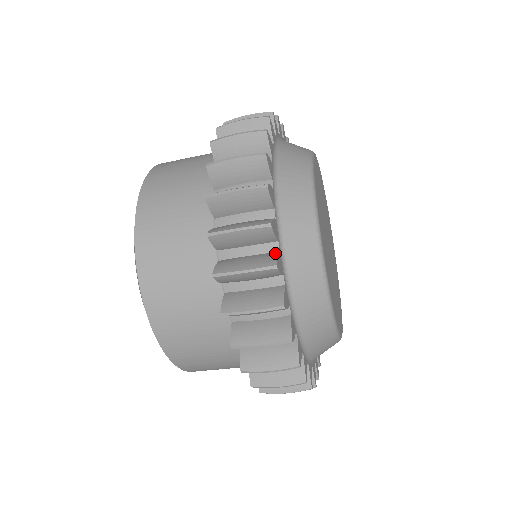
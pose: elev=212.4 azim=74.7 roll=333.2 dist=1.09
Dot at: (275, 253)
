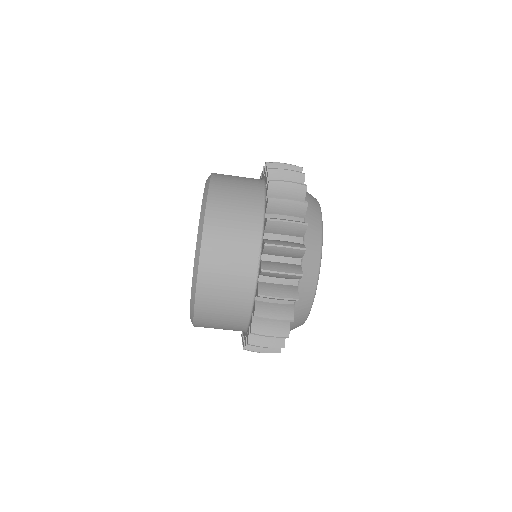
Dot at: occluded
